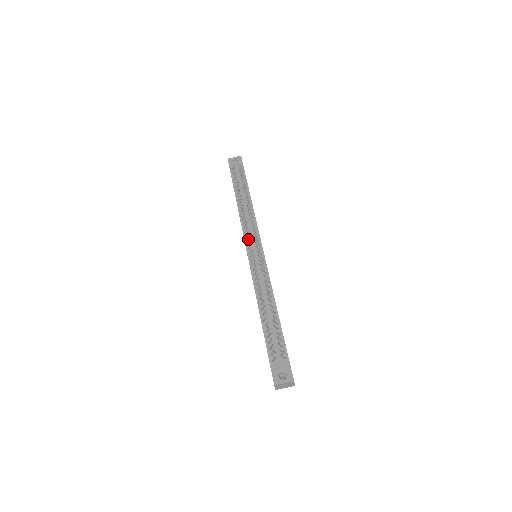
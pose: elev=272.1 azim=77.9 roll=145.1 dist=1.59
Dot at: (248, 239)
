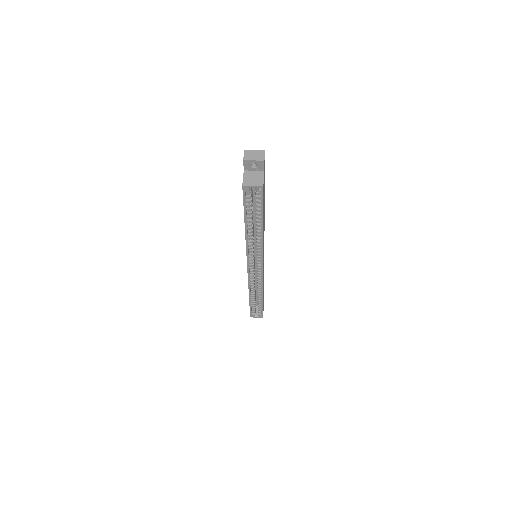
Dot at: occluded
